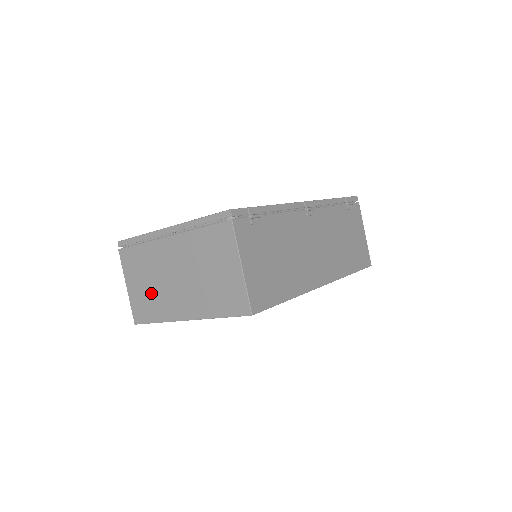
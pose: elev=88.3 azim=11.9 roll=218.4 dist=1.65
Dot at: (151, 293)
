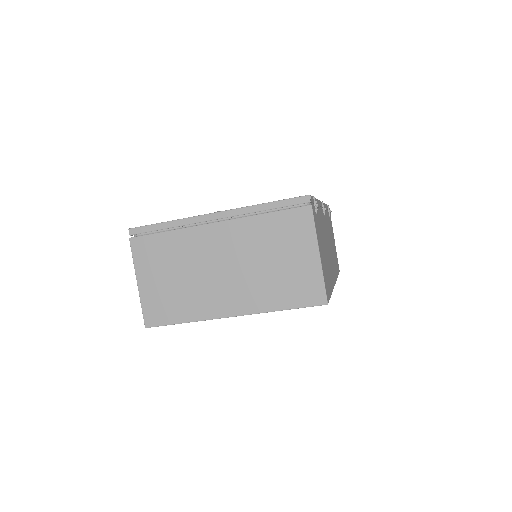
Dot at: (179, 288)
